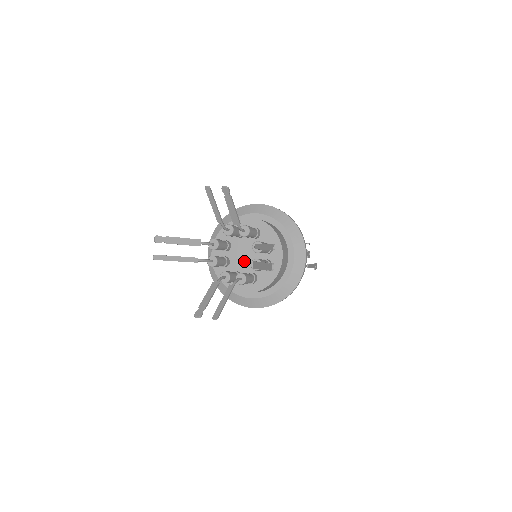
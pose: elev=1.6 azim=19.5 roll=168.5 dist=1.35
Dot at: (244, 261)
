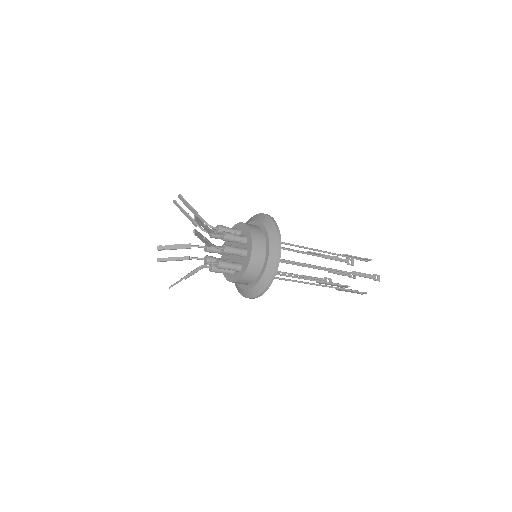
Dot at: (235, 257)
